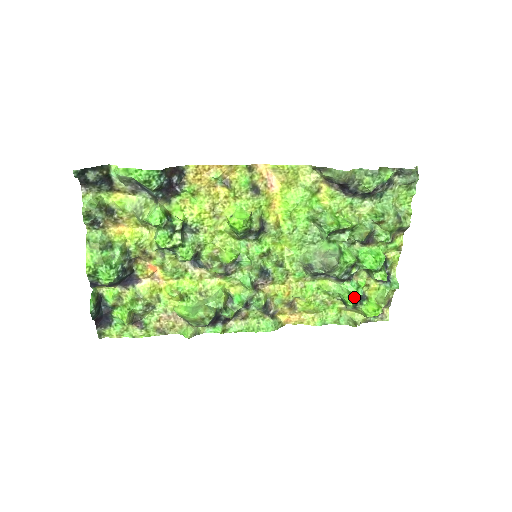
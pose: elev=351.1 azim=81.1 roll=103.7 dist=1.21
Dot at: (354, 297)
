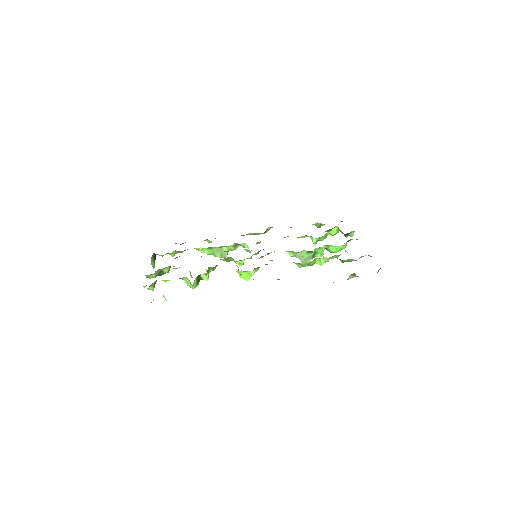
Dot at: occluded
